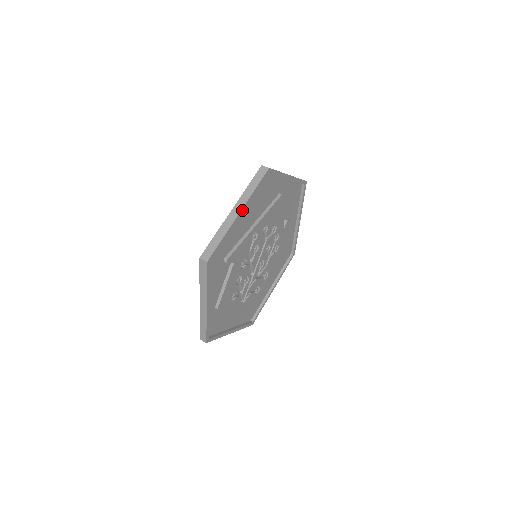
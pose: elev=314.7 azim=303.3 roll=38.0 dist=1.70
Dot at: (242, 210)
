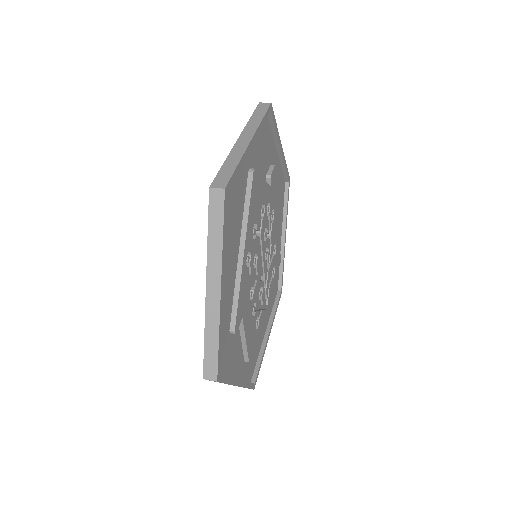
Dot at: (221, 281)
